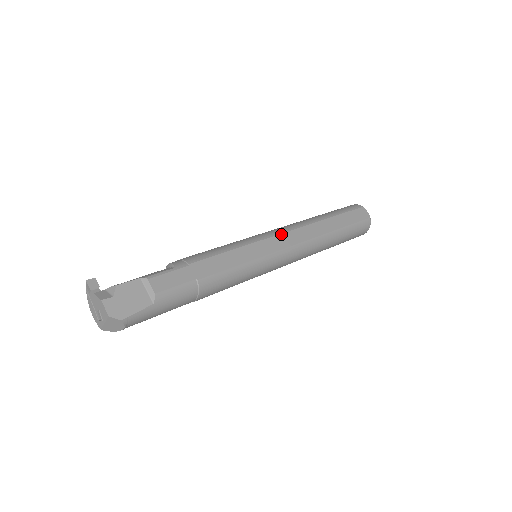
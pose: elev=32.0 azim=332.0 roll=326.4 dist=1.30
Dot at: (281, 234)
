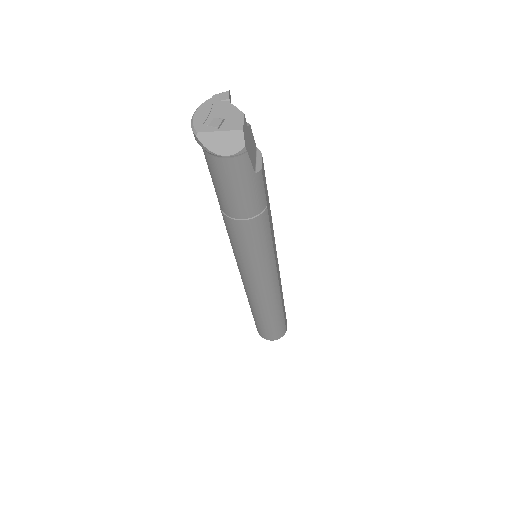
Dot at: occluded
